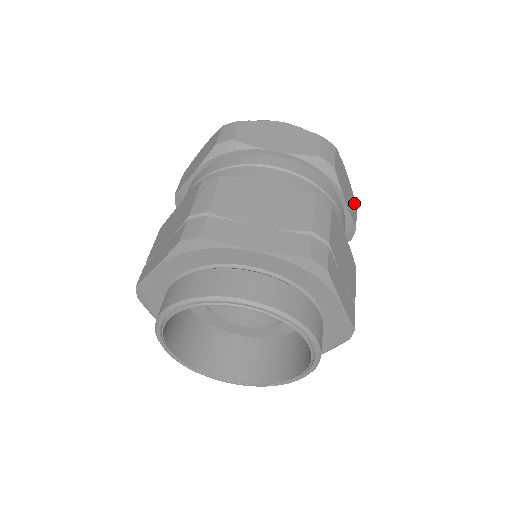
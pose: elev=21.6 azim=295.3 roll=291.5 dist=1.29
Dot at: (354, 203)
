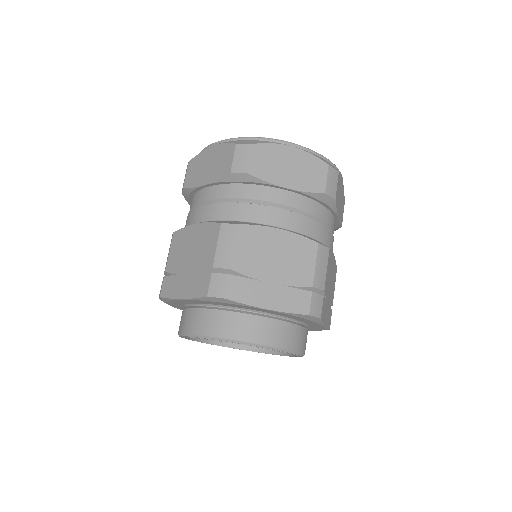
Dot at: occluded
